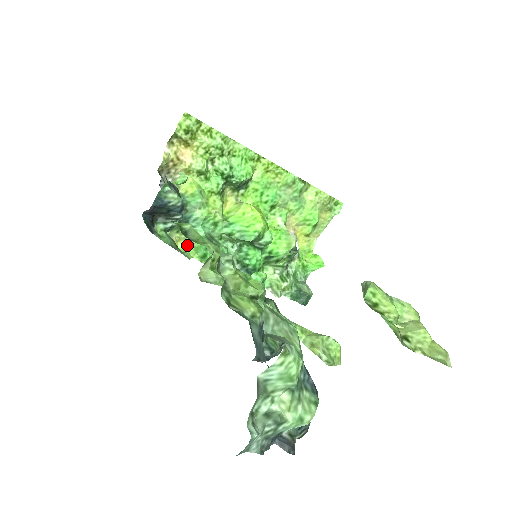
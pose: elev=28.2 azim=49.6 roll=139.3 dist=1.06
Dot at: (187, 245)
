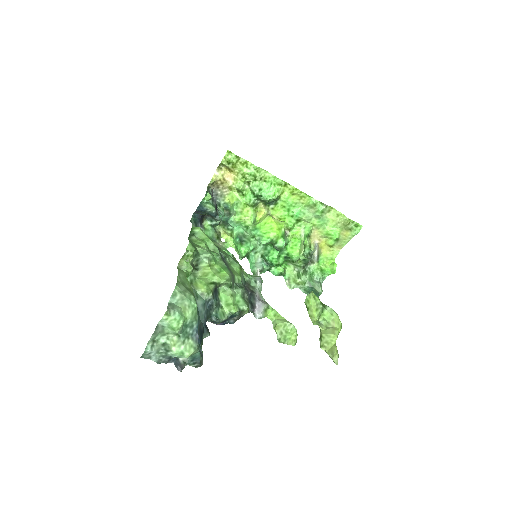
Dot at: (230, 237)
